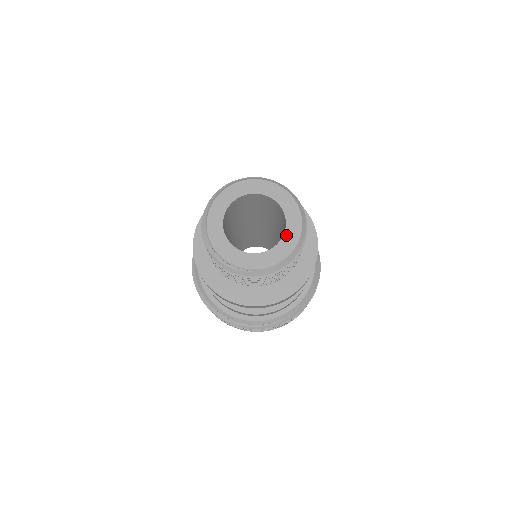
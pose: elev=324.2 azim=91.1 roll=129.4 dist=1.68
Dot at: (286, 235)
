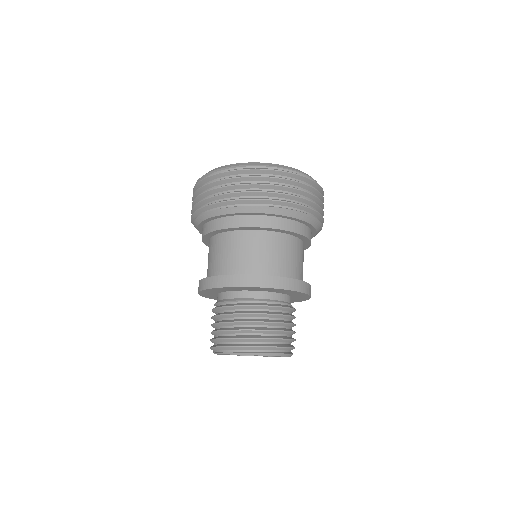
Dot at: occluded
